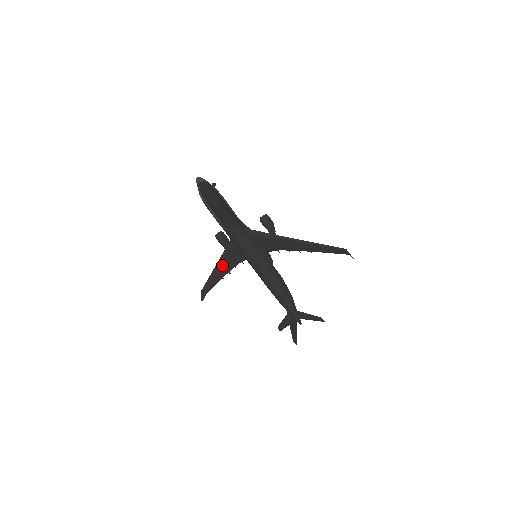
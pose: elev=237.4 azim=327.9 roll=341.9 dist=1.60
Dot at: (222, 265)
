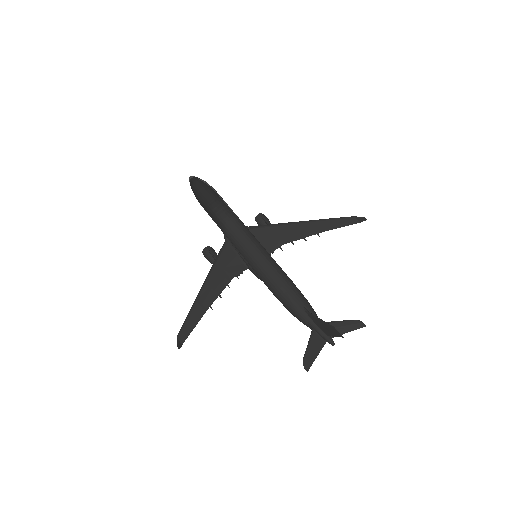
Dot at: (212, 282)
